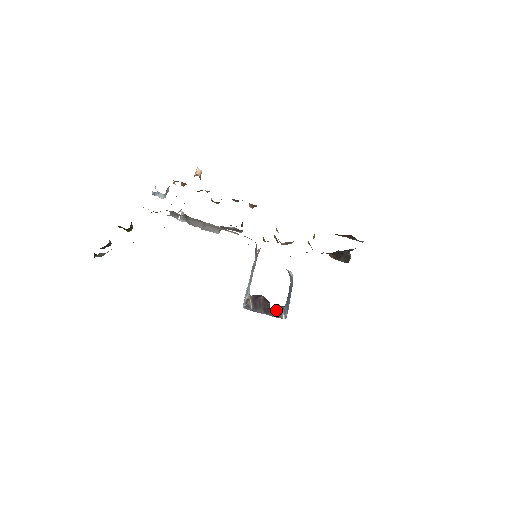
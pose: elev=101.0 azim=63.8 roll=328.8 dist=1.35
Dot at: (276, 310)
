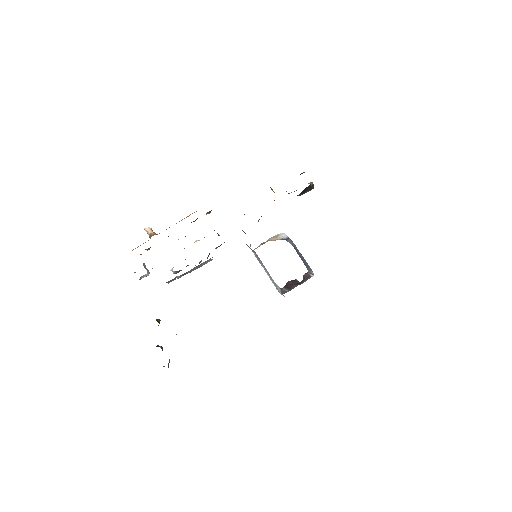
Dot at: (304, 278)
